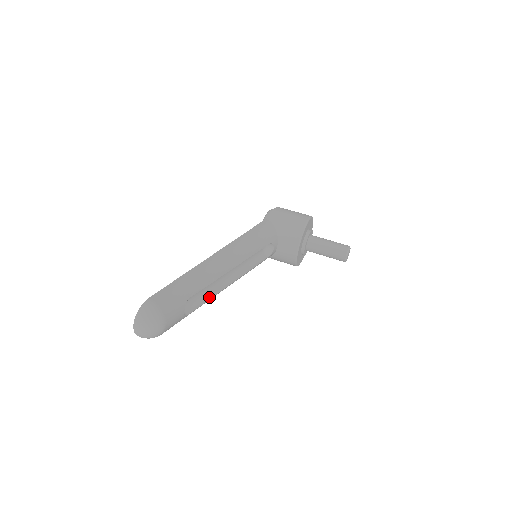
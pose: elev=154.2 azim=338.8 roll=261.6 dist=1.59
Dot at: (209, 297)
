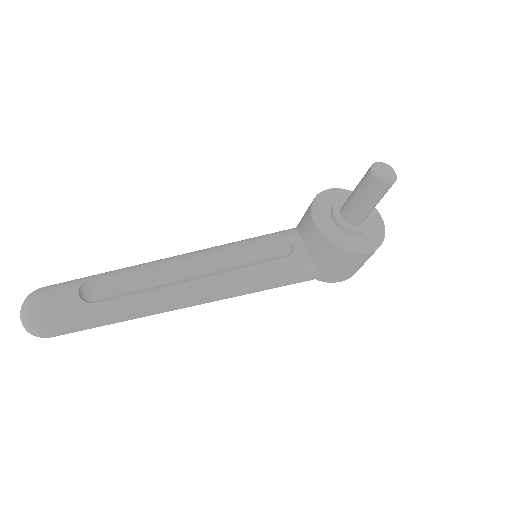
Dot at: (144, 291)
